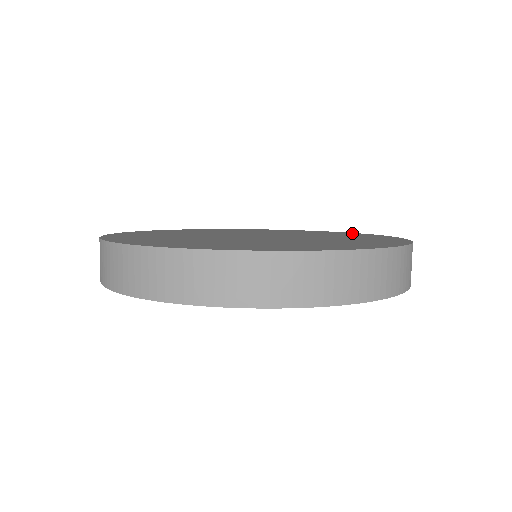
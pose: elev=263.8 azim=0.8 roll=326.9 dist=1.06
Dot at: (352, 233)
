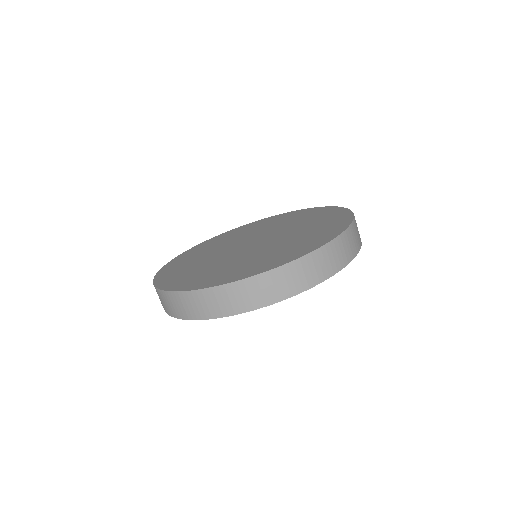
Dot at: (269, 218)
